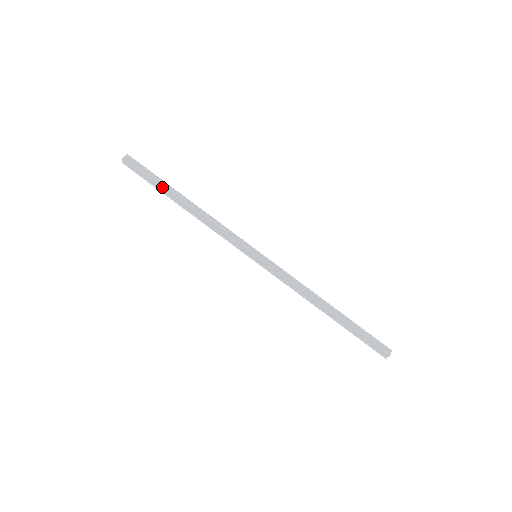
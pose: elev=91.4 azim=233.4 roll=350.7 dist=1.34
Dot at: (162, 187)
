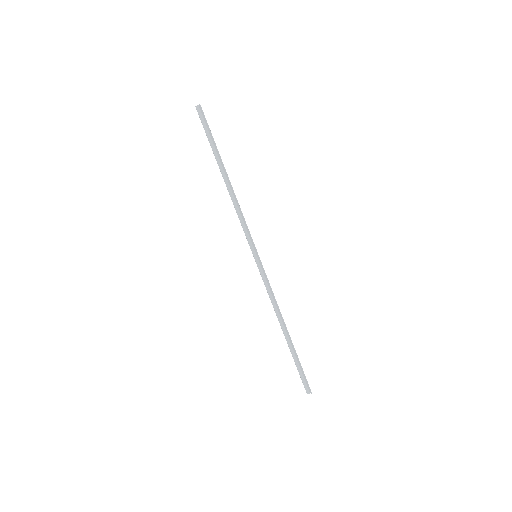
Dot at: (213, 153)
